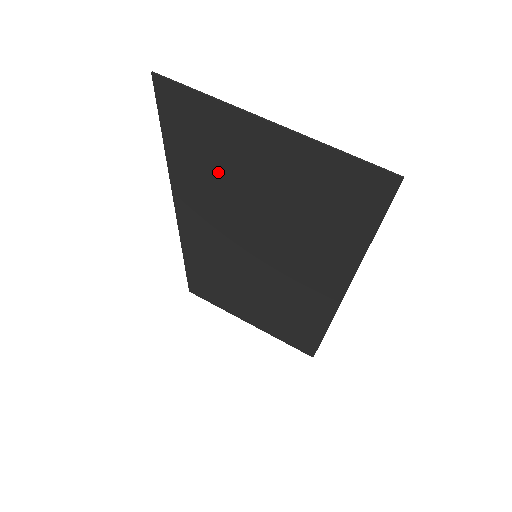
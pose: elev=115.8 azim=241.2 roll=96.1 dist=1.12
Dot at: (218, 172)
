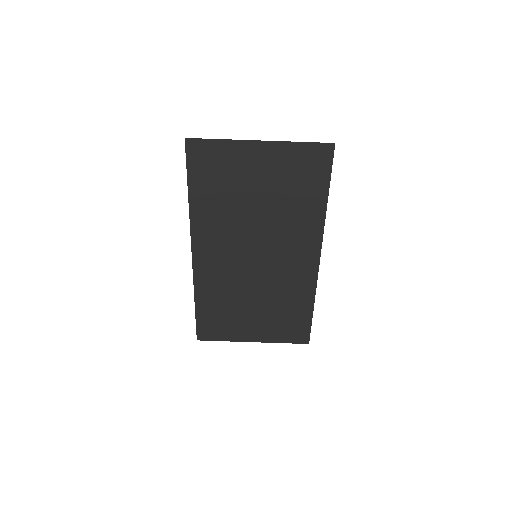
Dot at: (227, 193)
